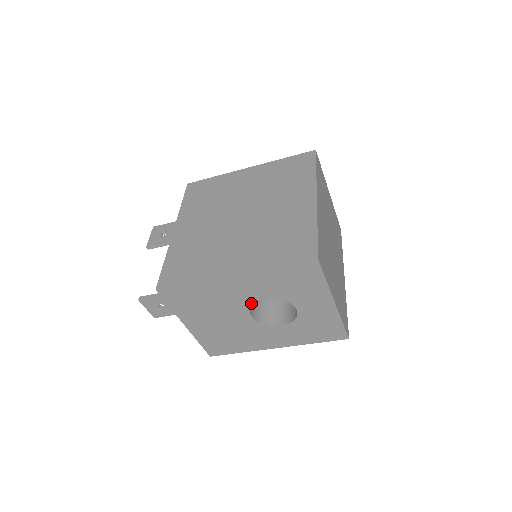
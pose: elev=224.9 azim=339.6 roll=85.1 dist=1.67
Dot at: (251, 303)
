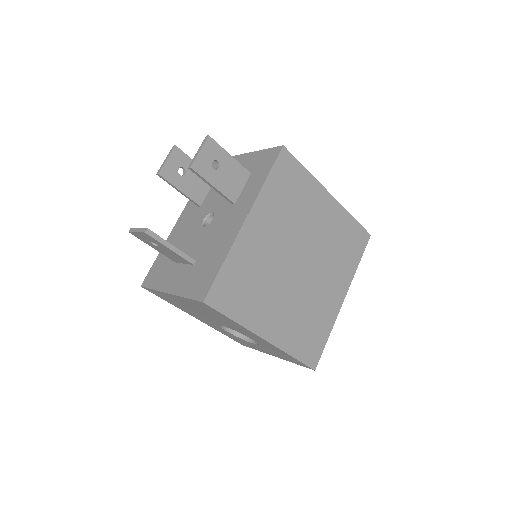
Dot at: (240, 332)
